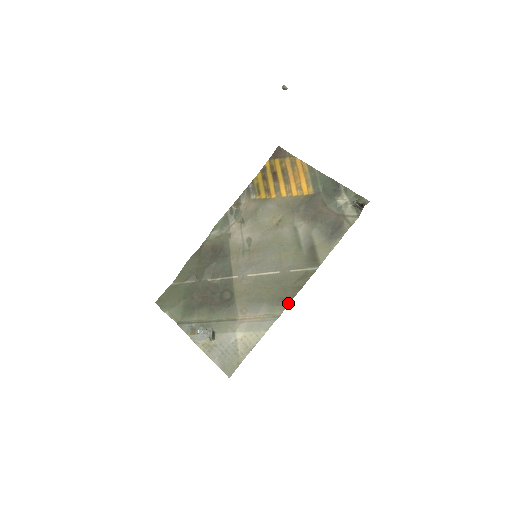
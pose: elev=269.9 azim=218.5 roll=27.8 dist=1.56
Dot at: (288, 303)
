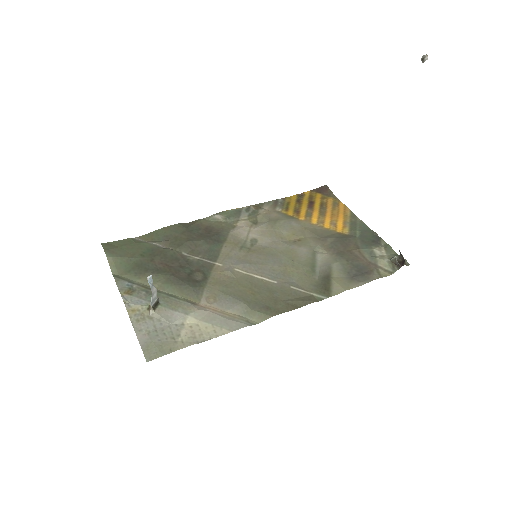
Dot at: (274, 315)
